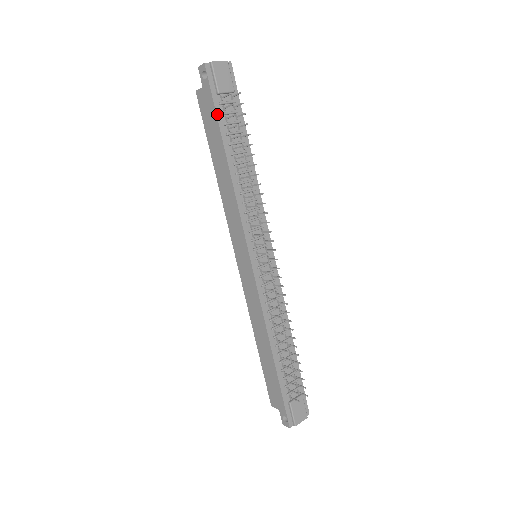
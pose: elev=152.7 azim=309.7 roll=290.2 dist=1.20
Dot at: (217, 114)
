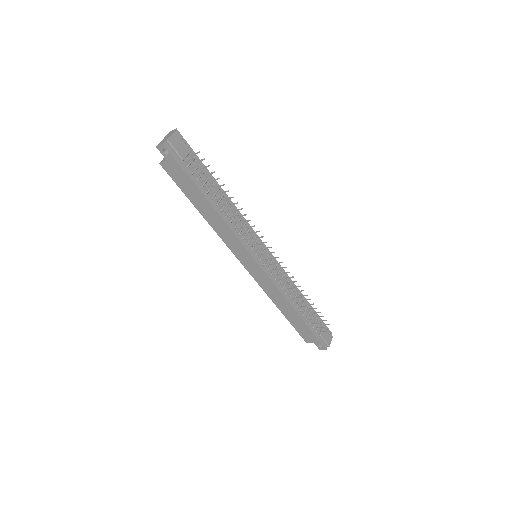
Dot at: (189, 176)
